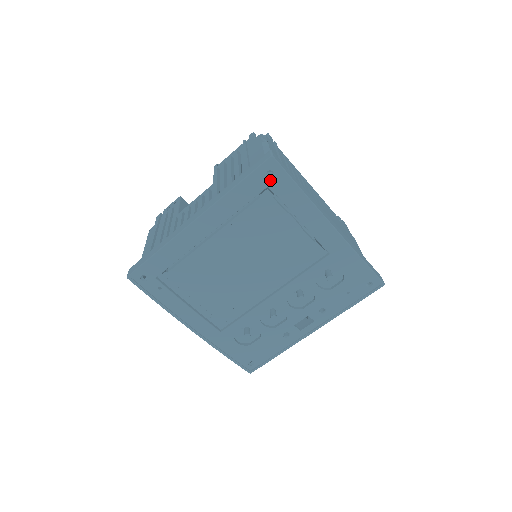
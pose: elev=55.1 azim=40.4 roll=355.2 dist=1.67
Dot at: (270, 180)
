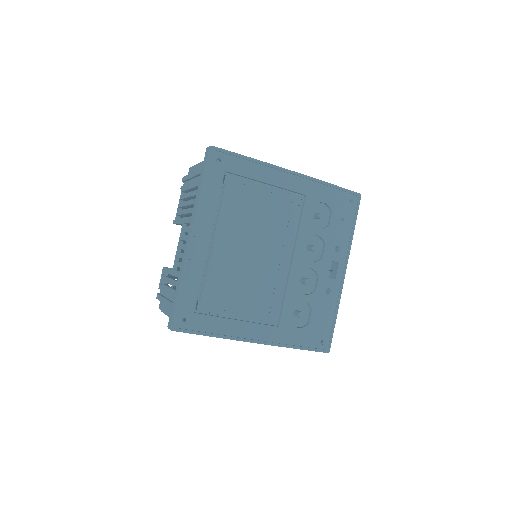
Dot at: (223, 165)
